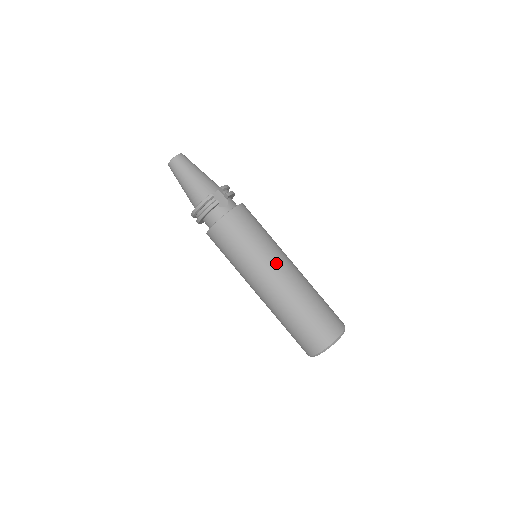
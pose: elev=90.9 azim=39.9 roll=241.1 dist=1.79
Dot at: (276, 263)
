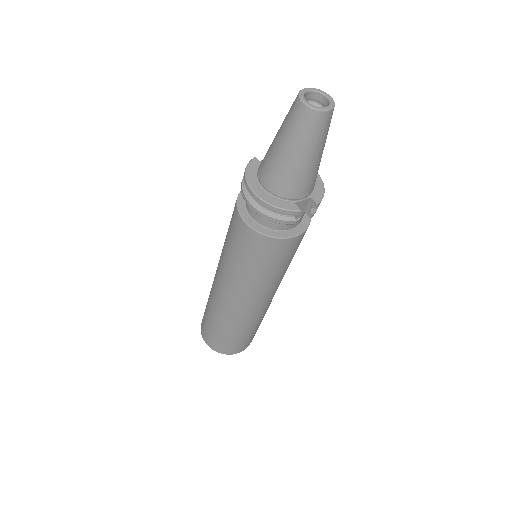
Dot at: (267, 296)
